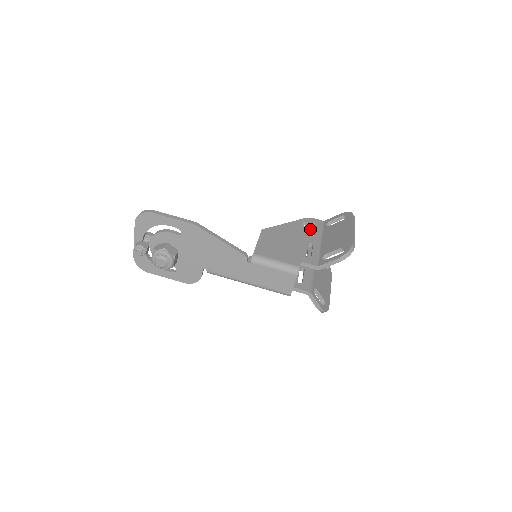
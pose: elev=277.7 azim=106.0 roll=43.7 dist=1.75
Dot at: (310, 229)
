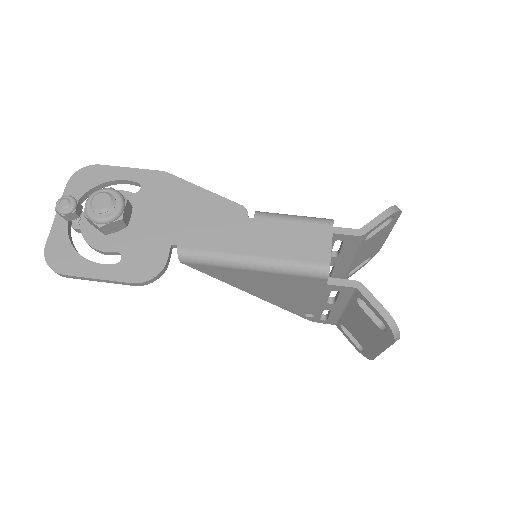
Dot at: occluded
